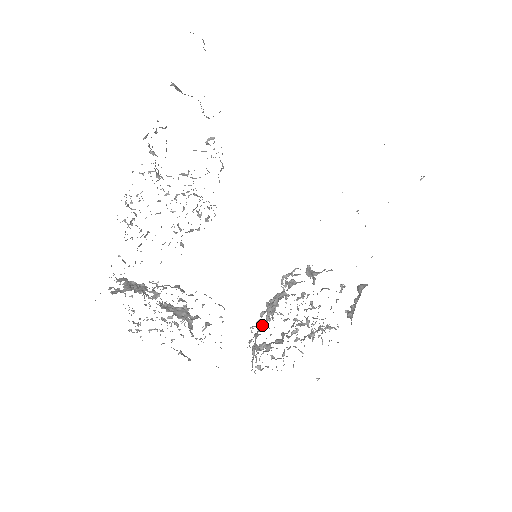
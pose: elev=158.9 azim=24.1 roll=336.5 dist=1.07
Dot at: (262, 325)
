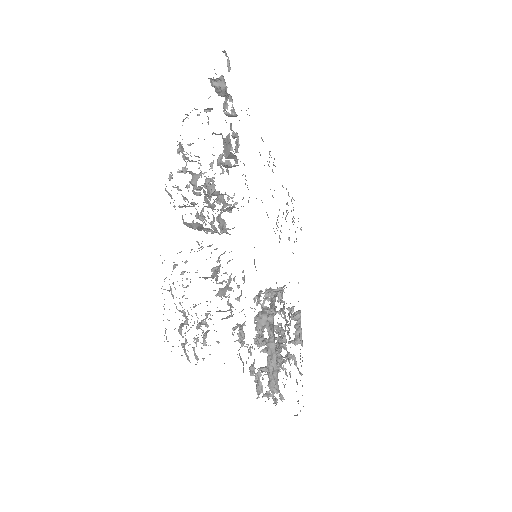
Dot at: (262, 340)
